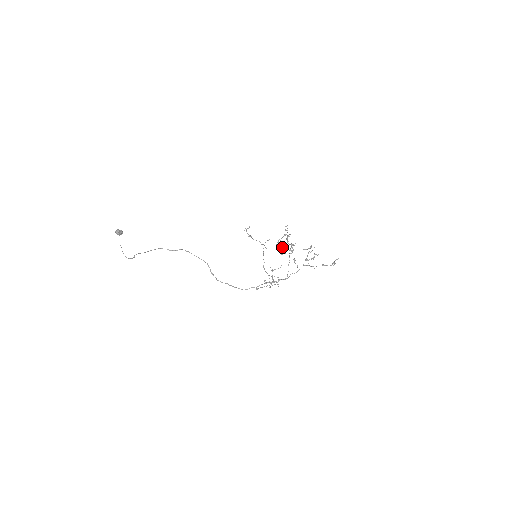
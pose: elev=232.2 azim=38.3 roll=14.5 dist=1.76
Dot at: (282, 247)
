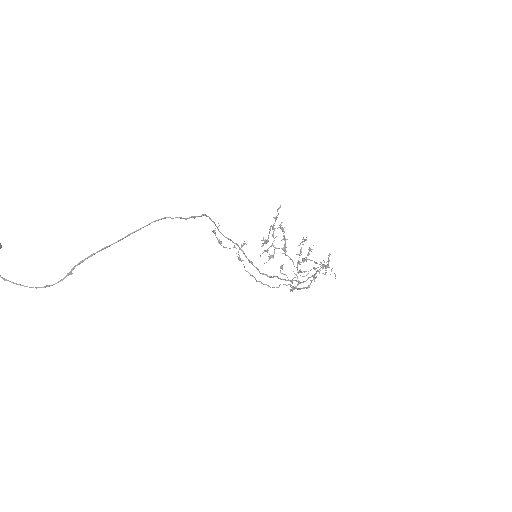
Dot at: (265, 250)
